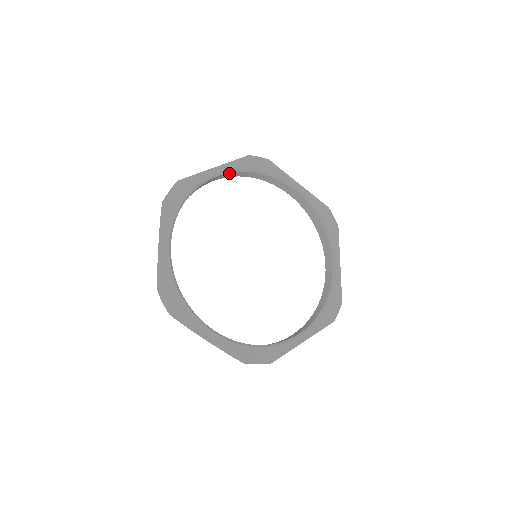
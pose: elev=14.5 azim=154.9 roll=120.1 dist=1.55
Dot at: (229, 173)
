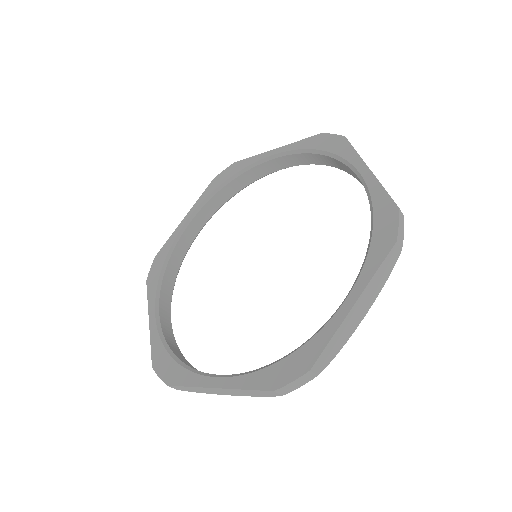
Dot at: (291, 156)
